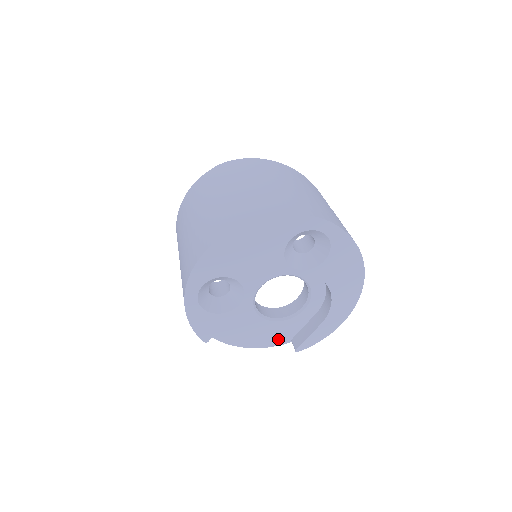
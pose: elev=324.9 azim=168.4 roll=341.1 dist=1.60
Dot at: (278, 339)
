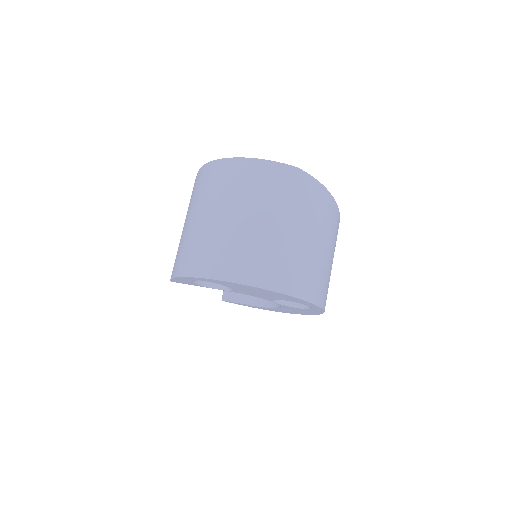
Dot at: occluded
